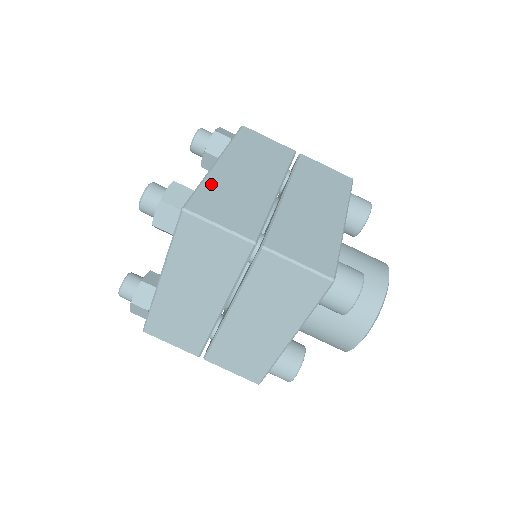
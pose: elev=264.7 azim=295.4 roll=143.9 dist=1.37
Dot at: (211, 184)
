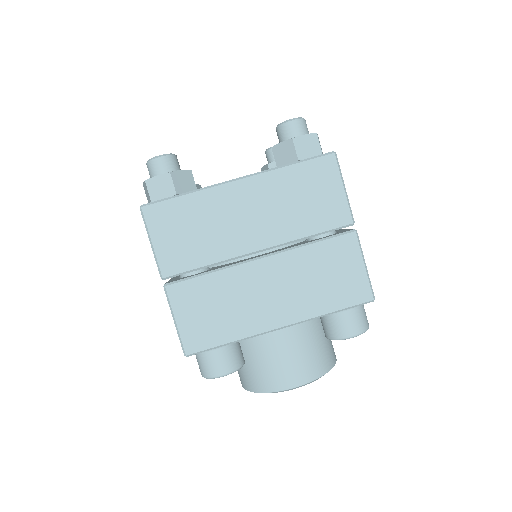
Dot at: occluded
